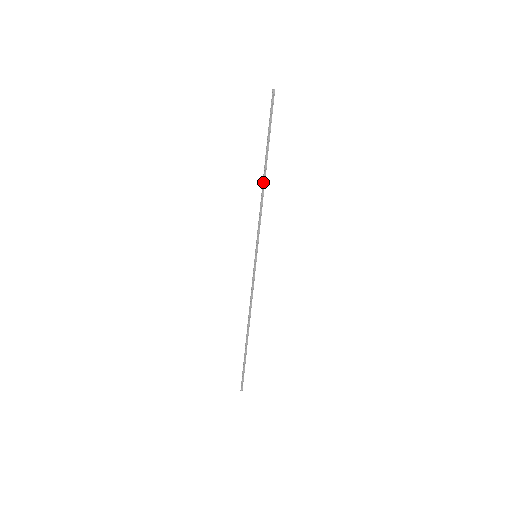
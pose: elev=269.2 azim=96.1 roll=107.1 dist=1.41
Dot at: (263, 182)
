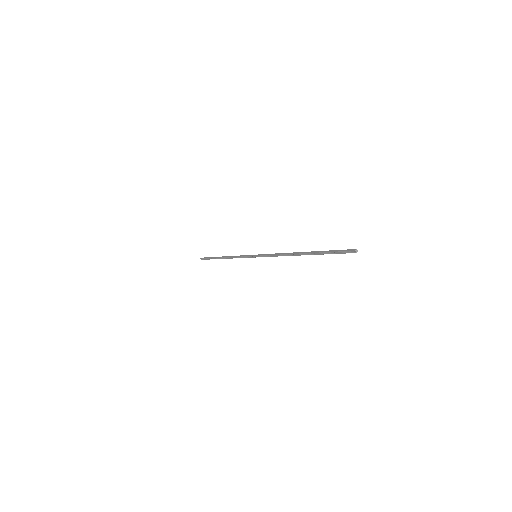
Dot at: (294, 254)
